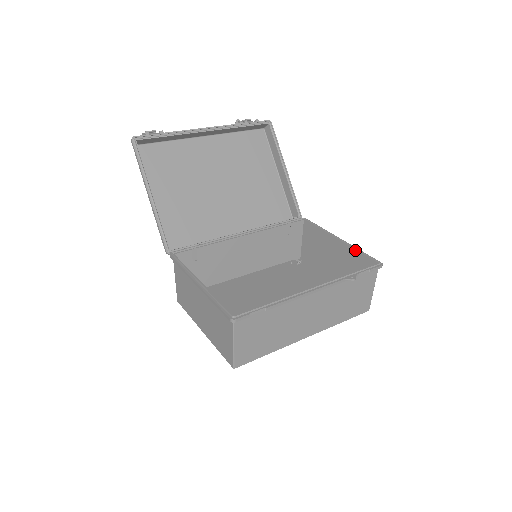
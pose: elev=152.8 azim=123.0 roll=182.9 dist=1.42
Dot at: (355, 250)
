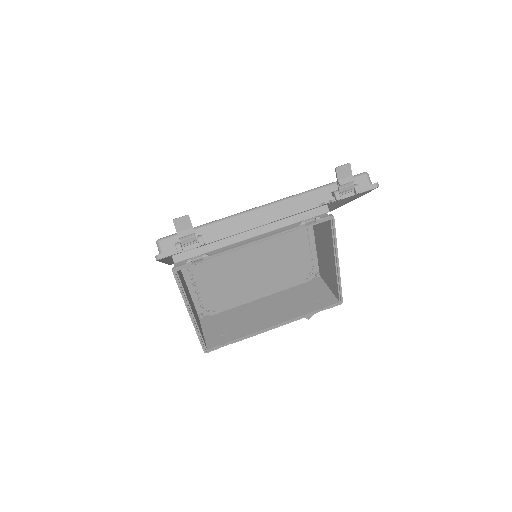
Dot at: (337, 282)
